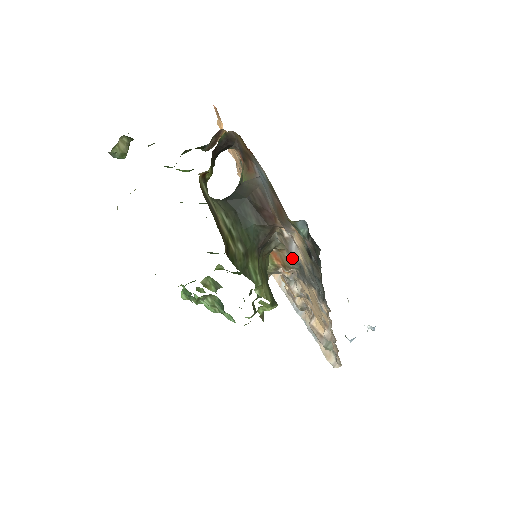
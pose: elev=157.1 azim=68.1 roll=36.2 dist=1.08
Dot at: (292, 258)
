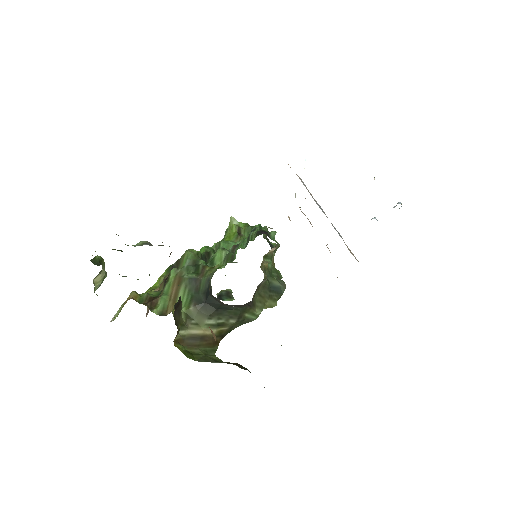
Dot at: occluded
